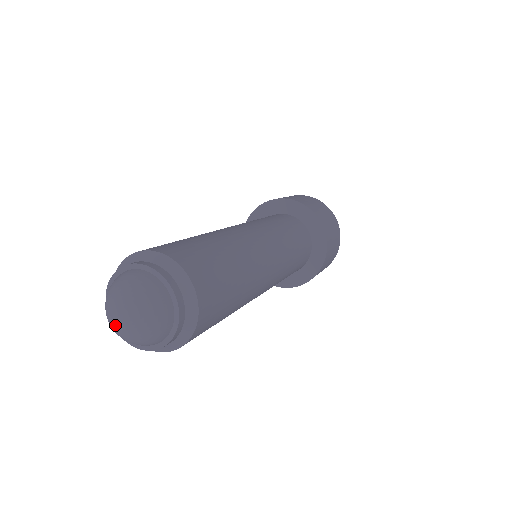
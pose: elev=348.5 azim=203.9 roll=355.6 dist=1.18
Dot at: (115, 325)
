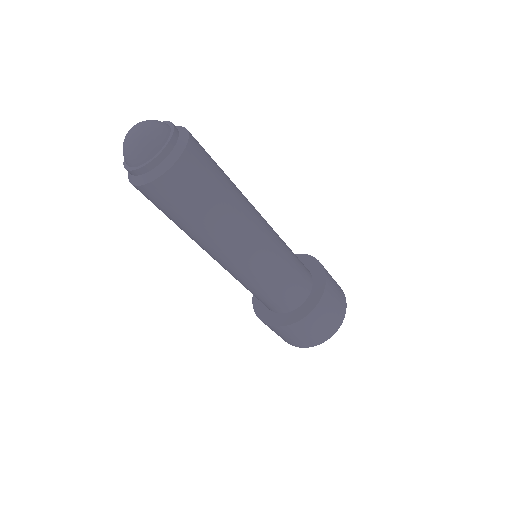
Dot at: (127, 134)
